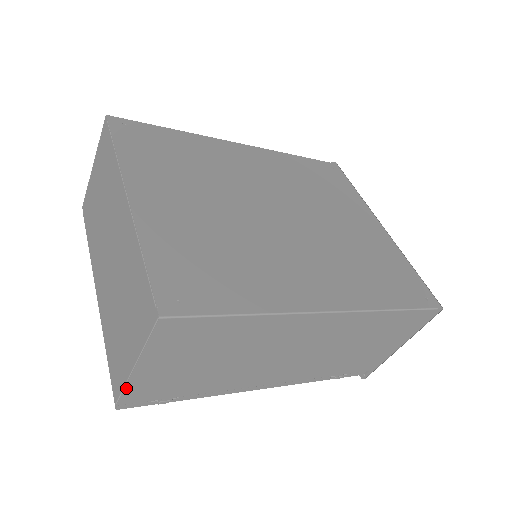
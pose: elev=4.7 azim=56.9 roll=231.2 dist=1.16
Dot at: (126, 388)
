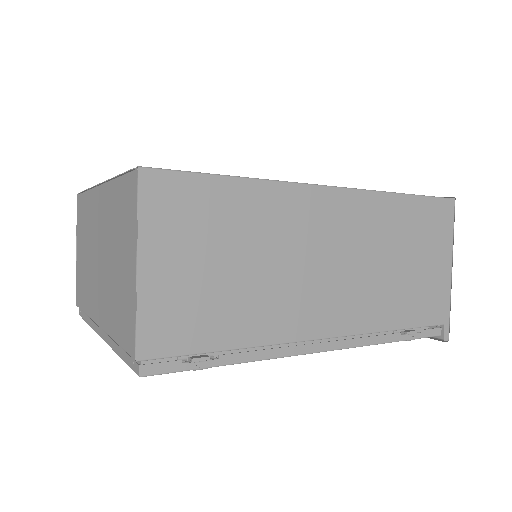
Dot at: (138, 316)
